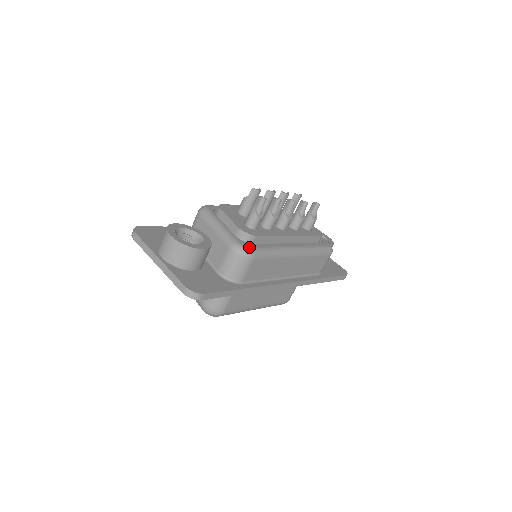
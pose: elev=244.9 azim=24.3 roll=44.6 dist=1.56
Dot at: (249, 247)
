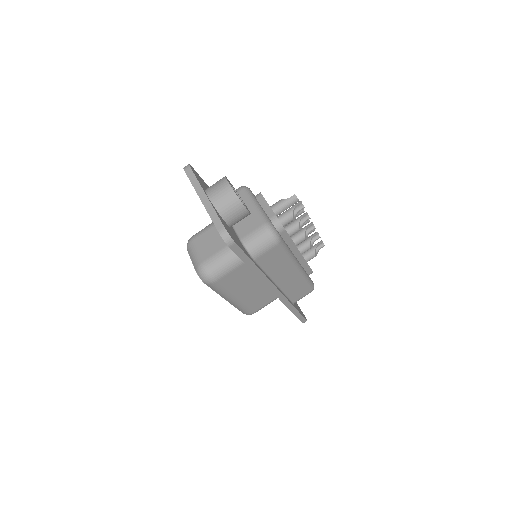
Dot at: occluded
